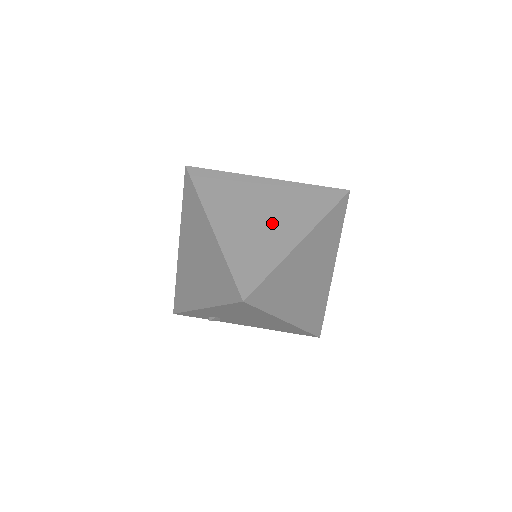
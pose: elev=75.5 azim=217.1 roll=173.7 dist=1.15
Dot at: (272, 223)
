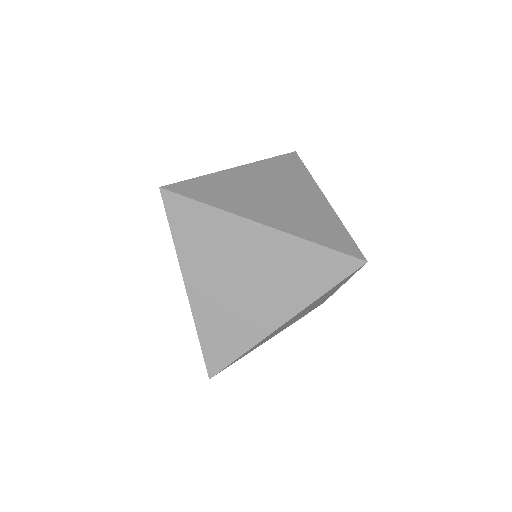
Dot at: (269, 202)
